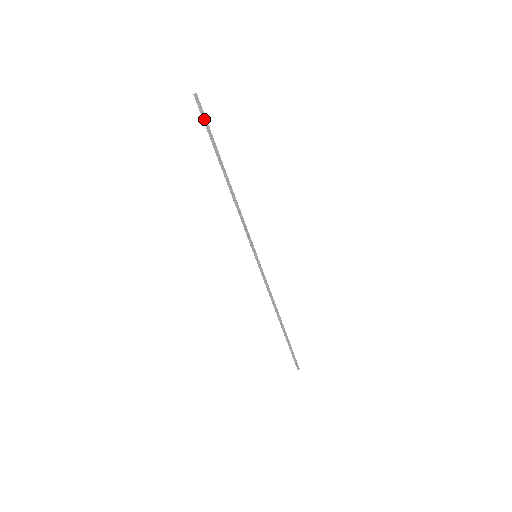
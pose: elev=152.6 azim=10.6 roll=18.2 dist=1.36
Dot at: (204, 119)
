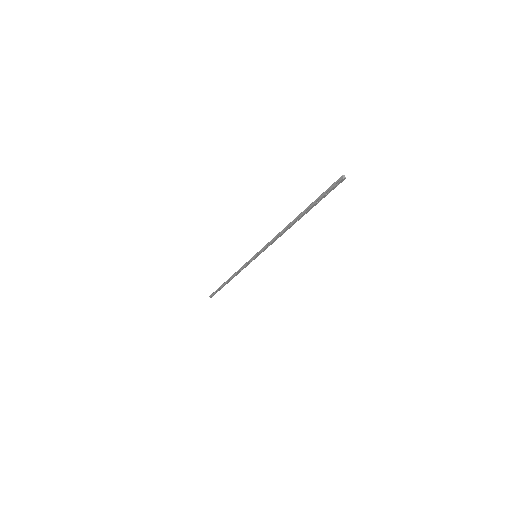
Dot at: (328, 192)
